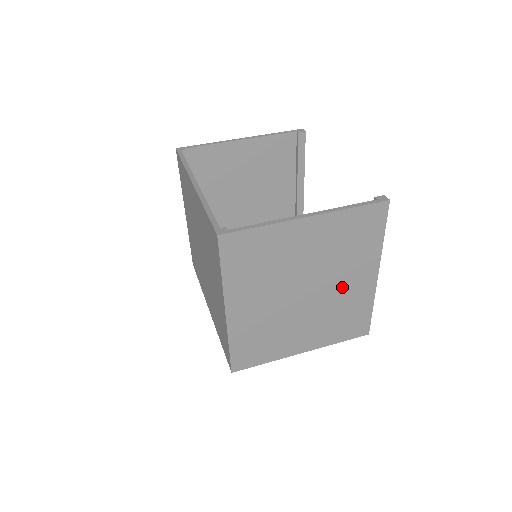
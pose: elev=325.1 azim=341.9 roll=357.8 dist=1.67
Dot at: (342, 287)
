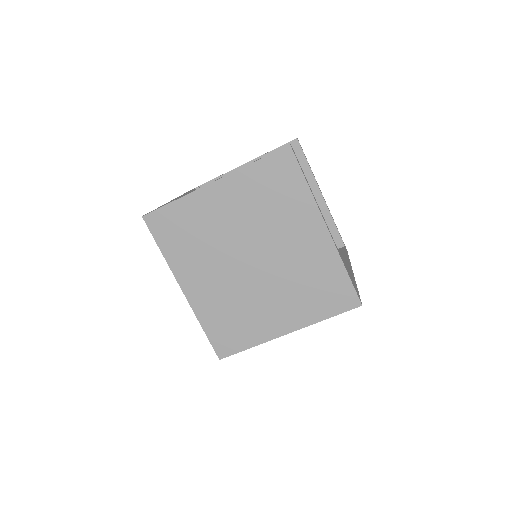
Dot at: (291, 249)
